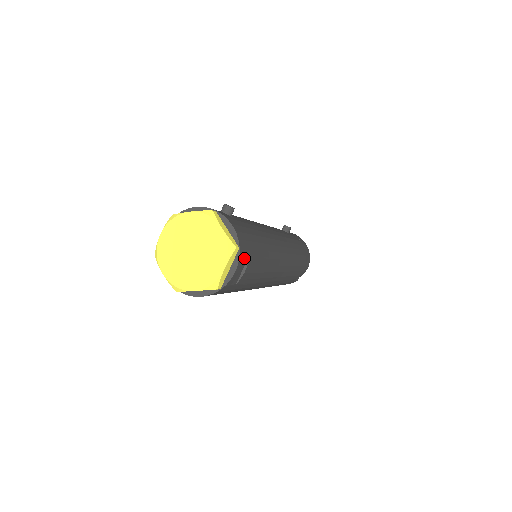
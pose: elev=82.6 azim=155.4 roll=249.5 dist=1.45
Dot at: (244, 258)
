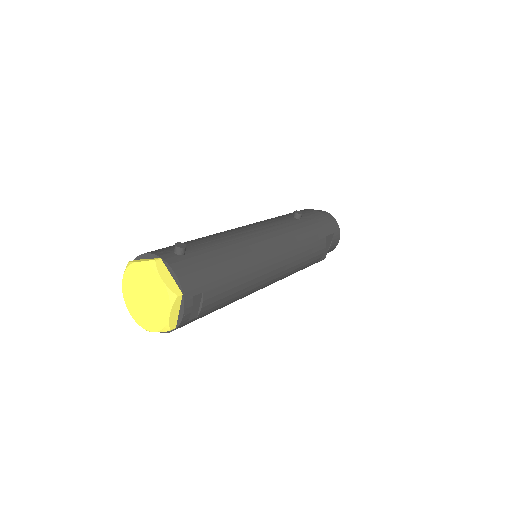
Dot at: (195, 297)
